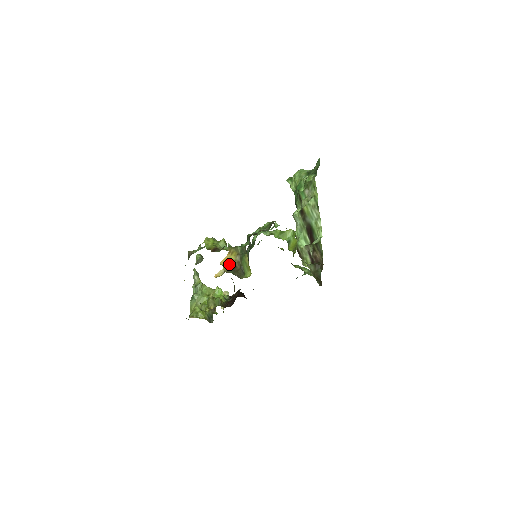
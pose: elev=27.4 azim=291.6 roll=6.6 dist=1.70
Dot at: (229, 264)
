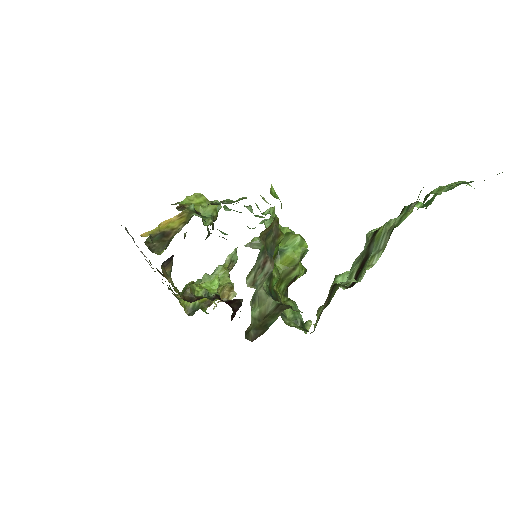
Dot at: (166, 229)
